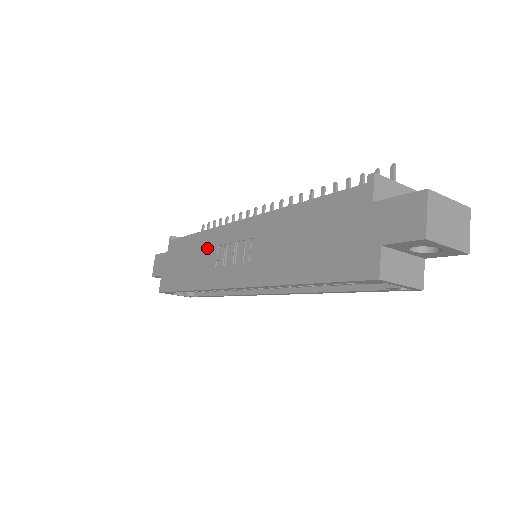
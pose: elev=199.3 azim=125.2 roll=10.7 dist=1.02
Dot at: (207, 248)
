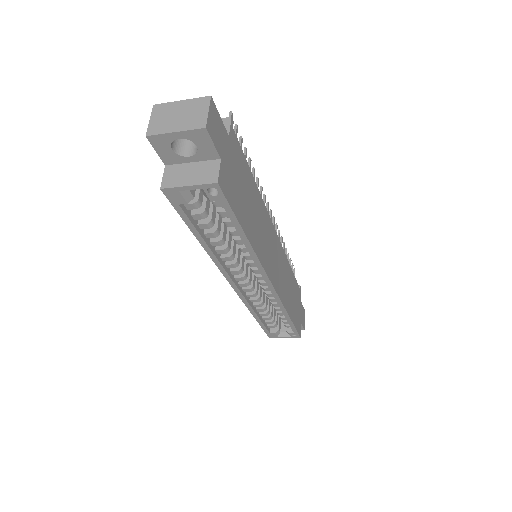
Dot at: occluded
